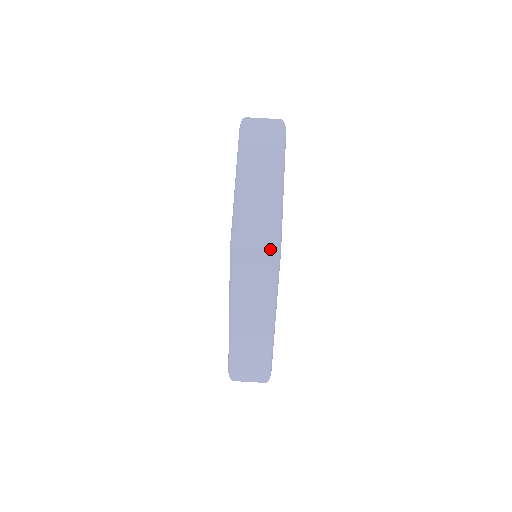
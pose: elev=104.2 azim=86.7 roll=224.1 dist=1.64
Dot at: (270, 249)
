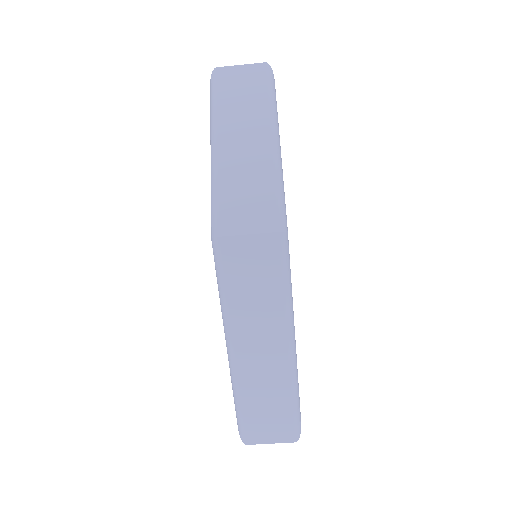
Dot at: (270, 230)
